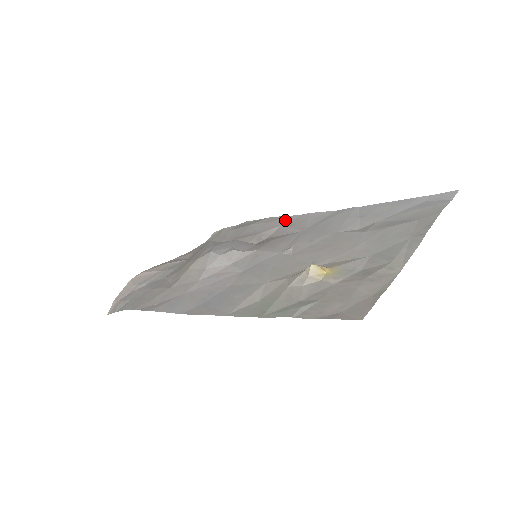
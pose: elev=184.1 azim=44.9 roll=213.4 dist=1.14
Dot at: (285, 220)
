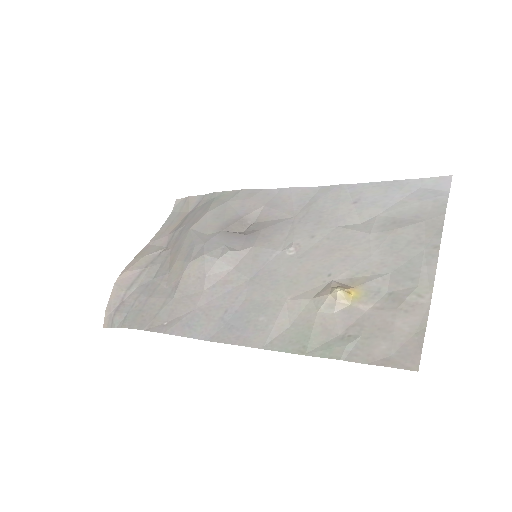
Dot at: (265, 196)
